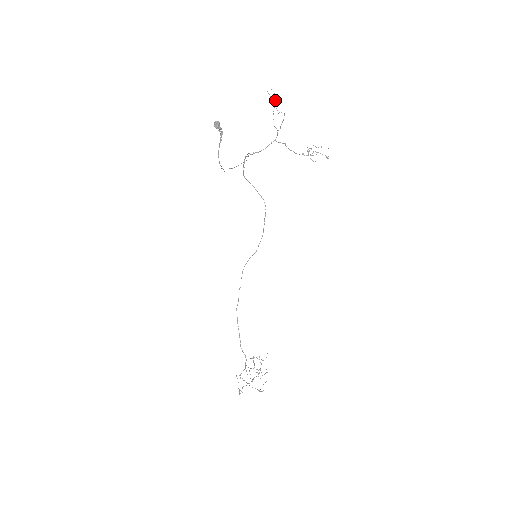
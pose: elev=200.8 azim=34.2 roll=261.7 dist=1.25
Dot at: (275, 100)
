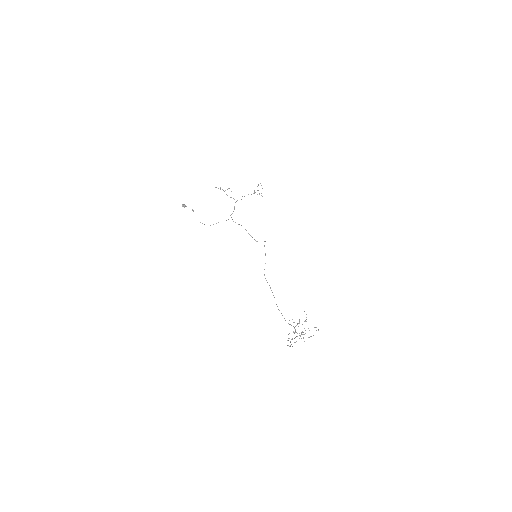
Dot at: (220, 188)
